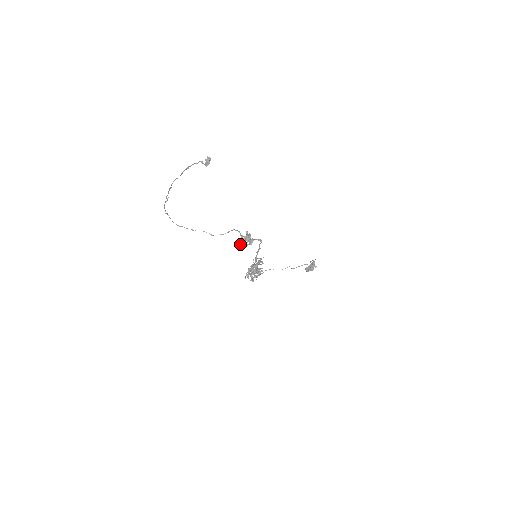
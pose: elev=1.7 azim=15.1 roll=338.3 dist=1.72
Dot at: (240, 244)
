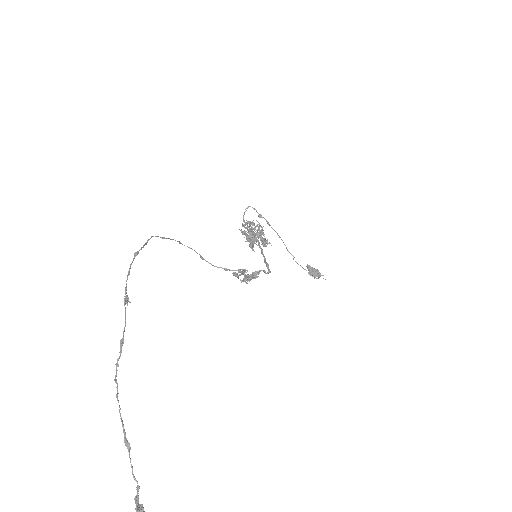
Dot at: (233, 275)
